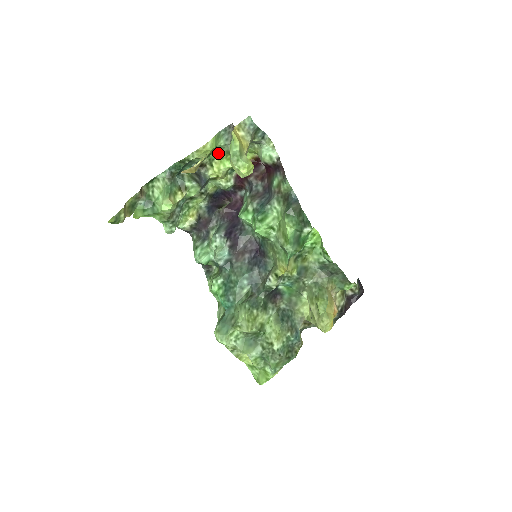
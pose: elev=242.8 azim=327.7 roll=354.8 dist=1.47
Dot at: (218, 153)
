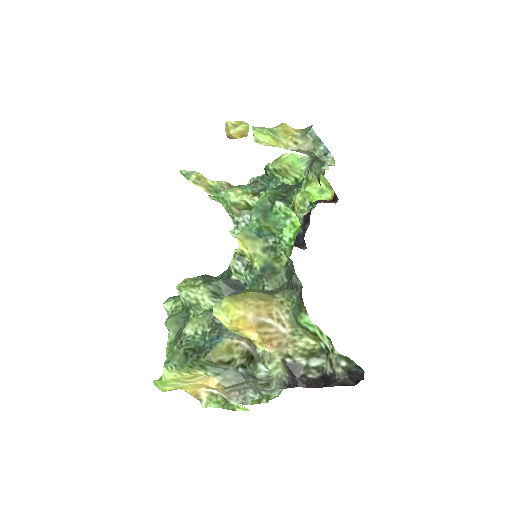
Dot at: (305, 184)
